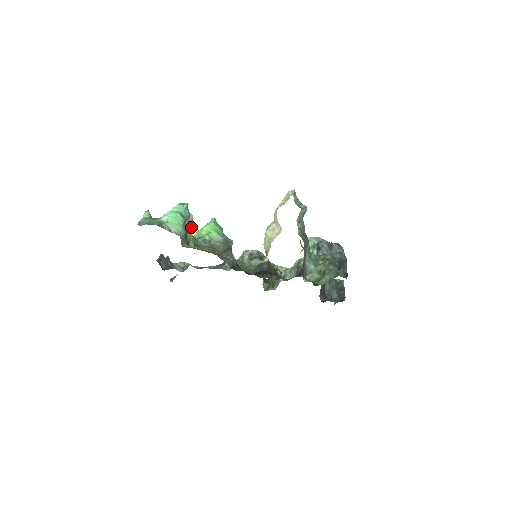
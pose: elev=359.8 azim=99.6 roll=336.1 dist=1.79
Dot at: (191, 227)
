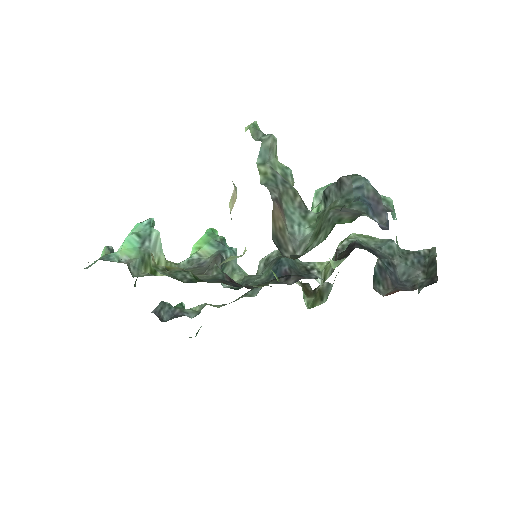
Dot at: (160, 248)
